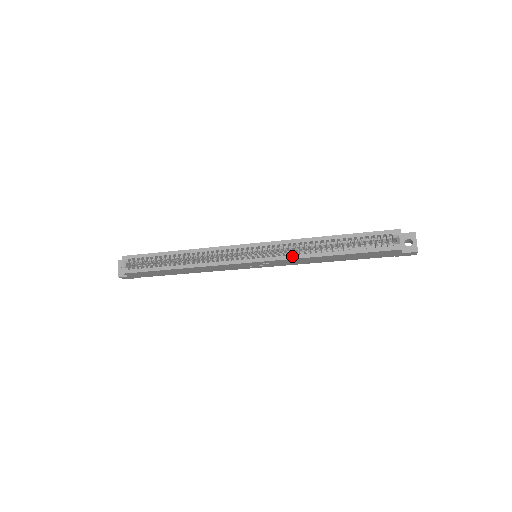
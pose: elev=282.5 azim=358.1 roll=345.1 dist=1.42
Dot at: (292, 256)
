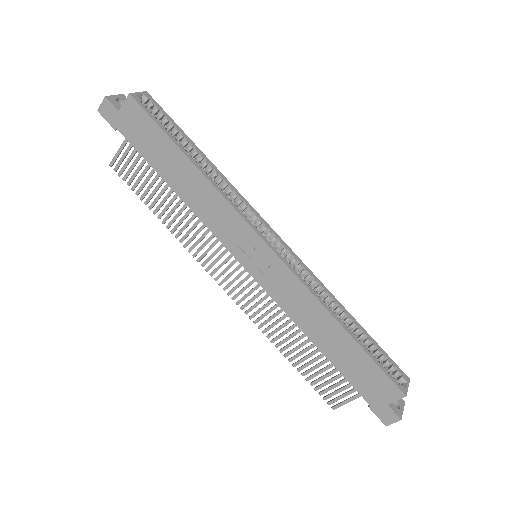
Dot at: (310, 287)
